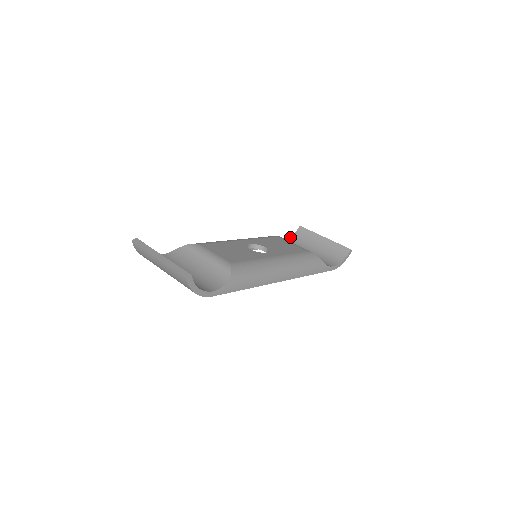
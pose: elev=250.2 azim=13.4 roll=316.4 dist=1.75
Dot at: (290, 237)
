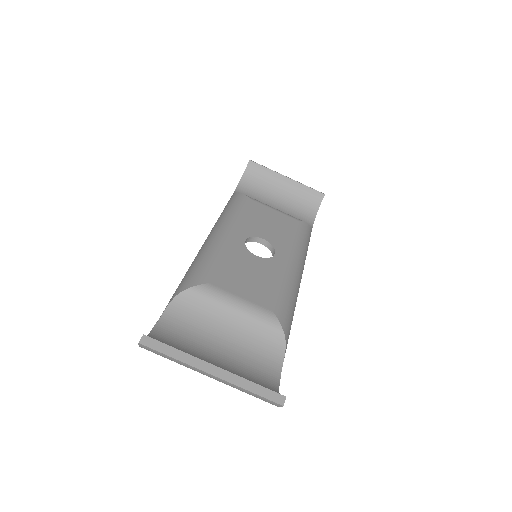
Dot at: (241, 179)
